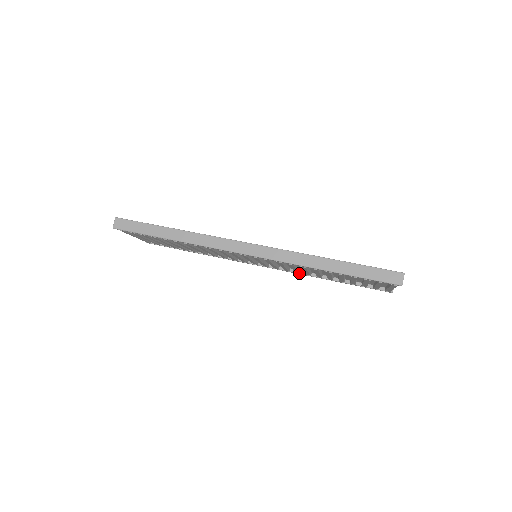
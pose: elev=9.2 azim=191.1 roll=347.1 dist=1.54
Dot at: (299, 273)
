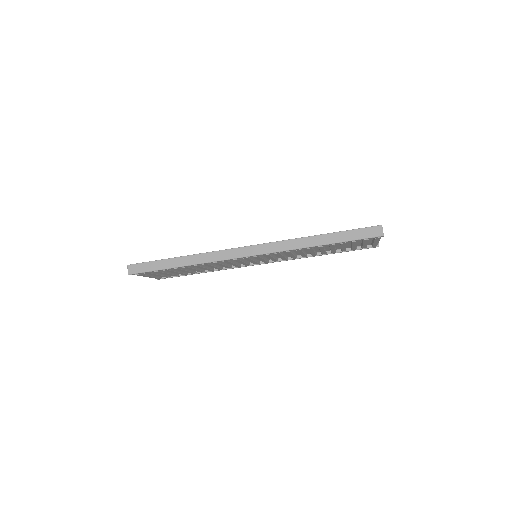
Dot at: (296, 258)
